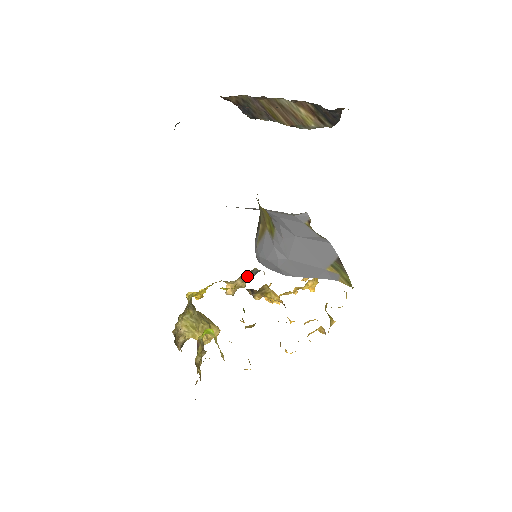
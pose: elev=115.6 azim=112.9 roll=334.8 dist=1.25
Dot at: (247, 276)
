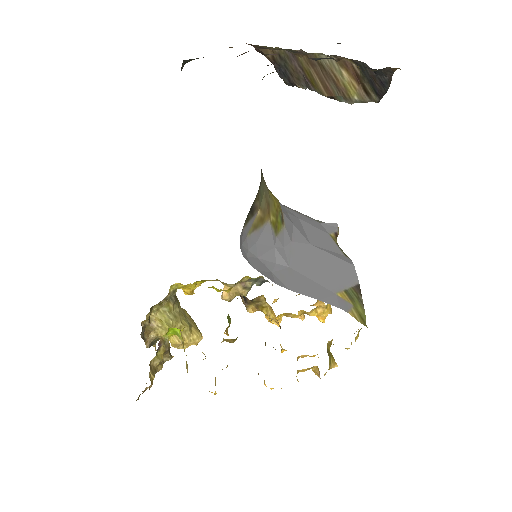
Dot at: (250, 283)
